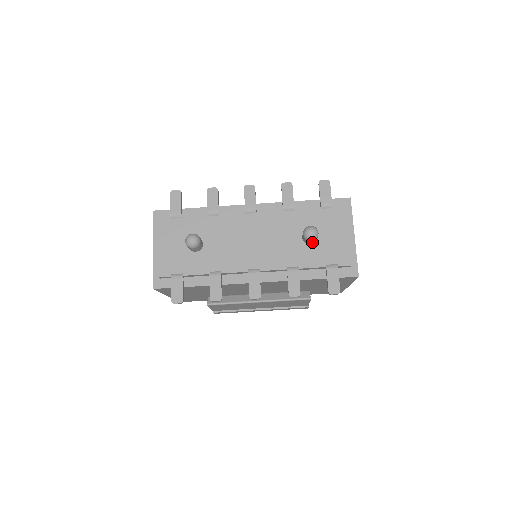
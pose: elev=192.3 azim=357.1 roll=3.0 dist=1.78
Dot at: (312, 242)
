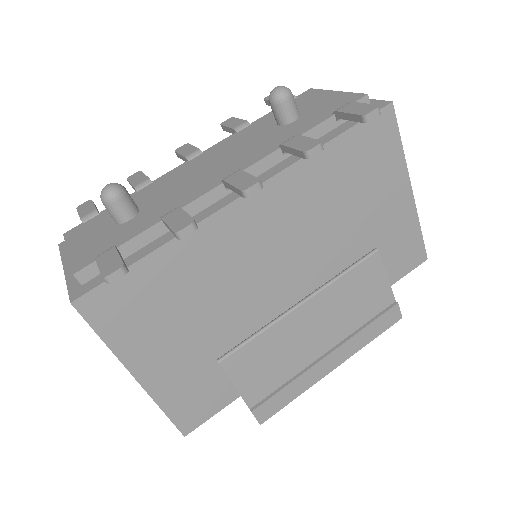
Dot at: (292, 109)
